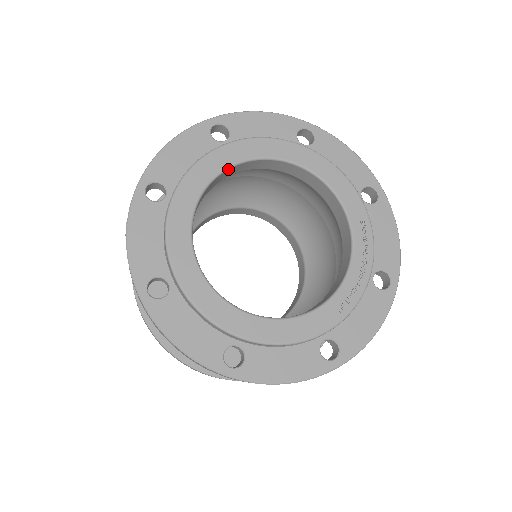
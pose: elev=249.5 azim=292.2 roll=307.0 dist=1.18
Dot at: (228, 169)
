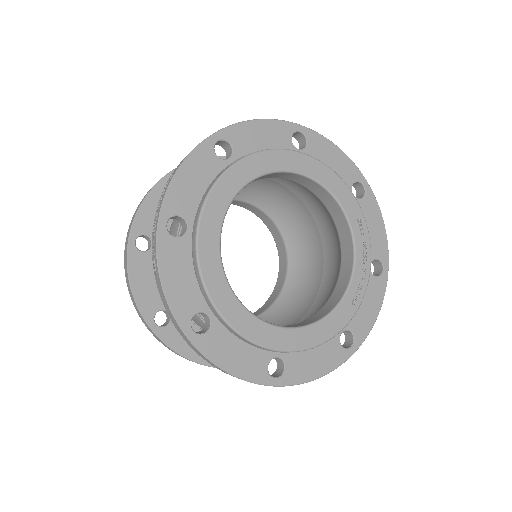
Dot at: occluded
